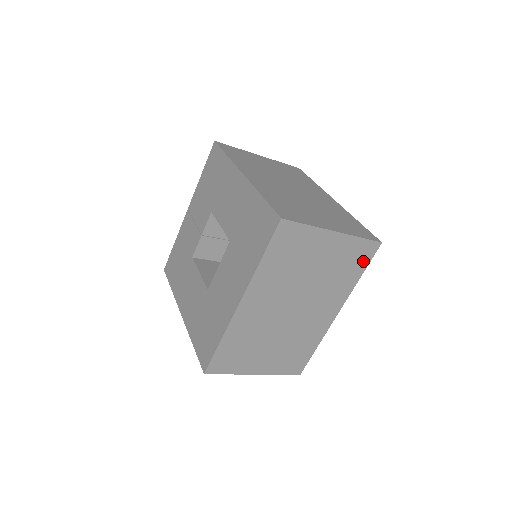
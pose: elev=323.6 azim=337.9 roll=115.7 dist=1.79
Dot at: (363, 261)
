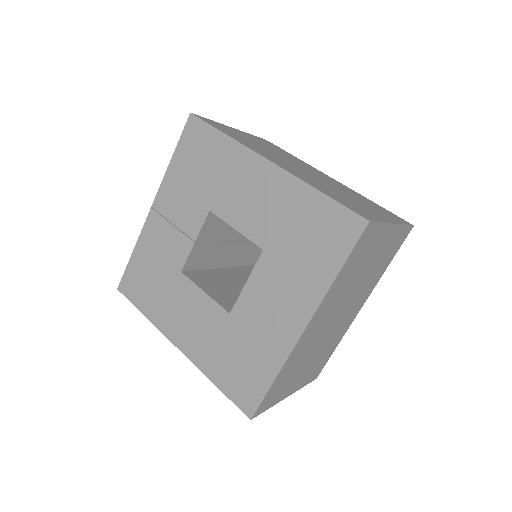
Dot at: (396, 248)
